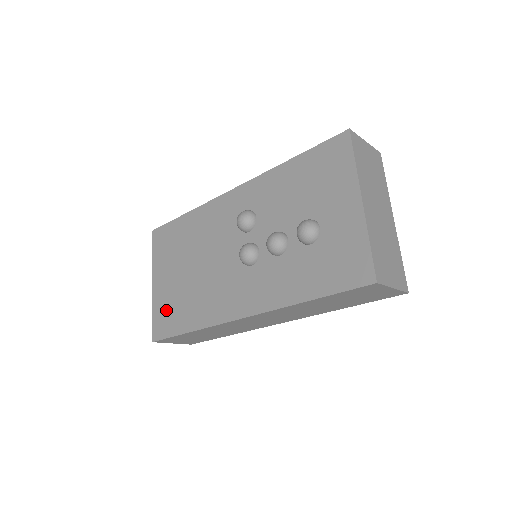
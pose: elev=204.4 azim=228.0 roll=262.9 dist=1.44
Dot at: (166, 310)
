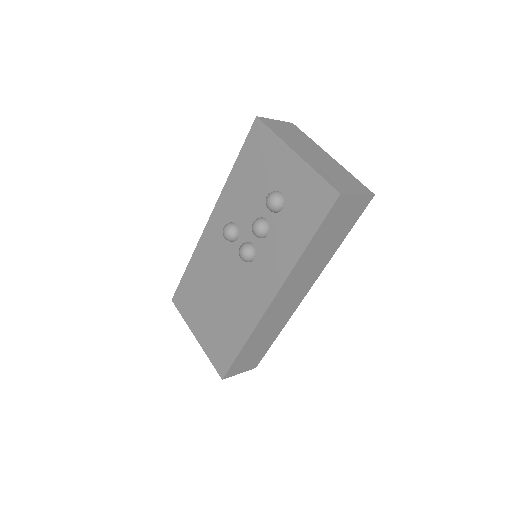
Dot at: (217, 346)
